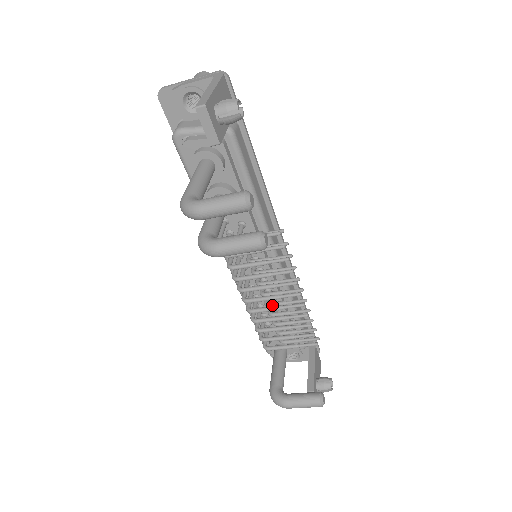
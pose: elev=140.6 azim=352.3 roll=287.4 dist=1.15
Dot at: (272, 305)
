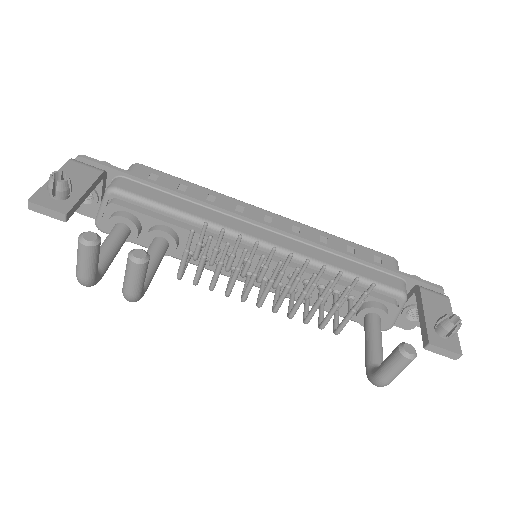
Dot at: (291, 289)
